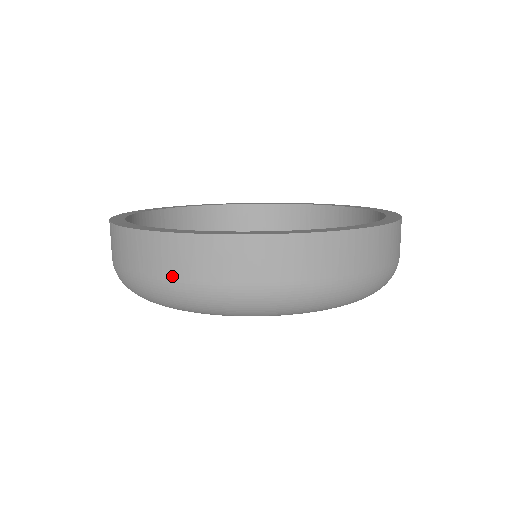
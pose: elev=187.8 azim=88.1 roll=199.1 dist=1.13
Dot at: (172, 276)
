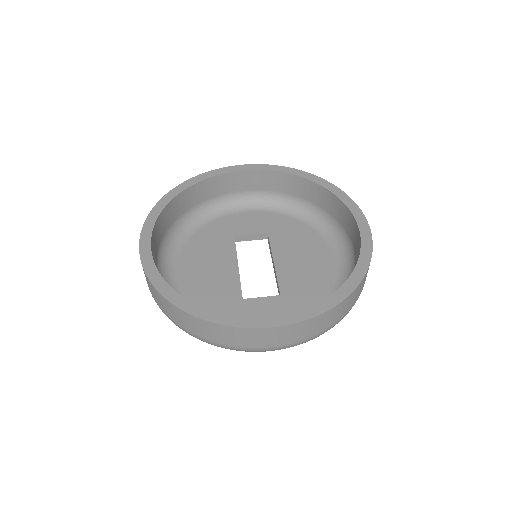
Dot at: (216, 341)
